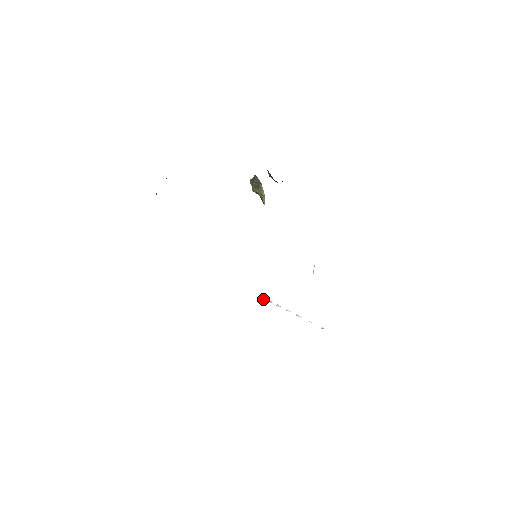
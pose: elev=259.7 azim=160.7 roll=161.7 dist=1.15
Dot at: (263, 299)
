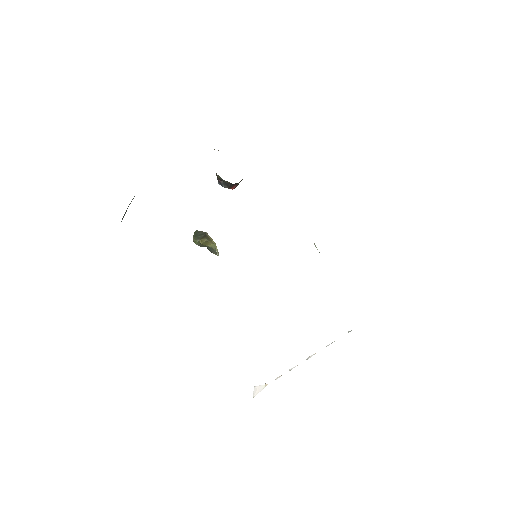
Dot at: (254, 391)
